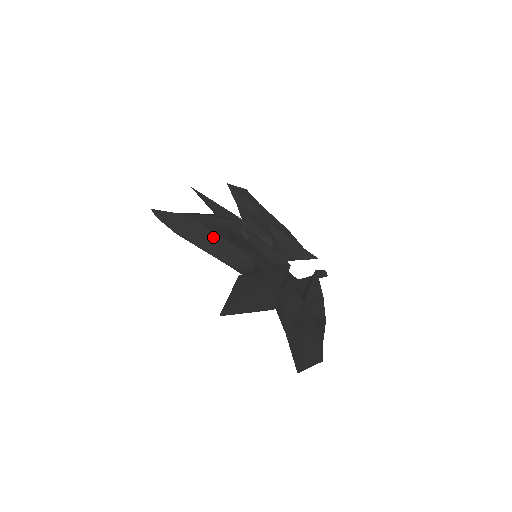
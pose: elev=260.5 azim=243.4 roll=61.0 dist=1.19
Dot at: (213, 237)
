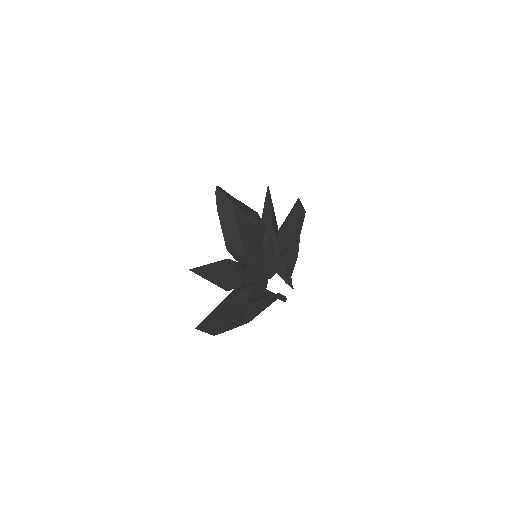
Dot at: (234, 228)
